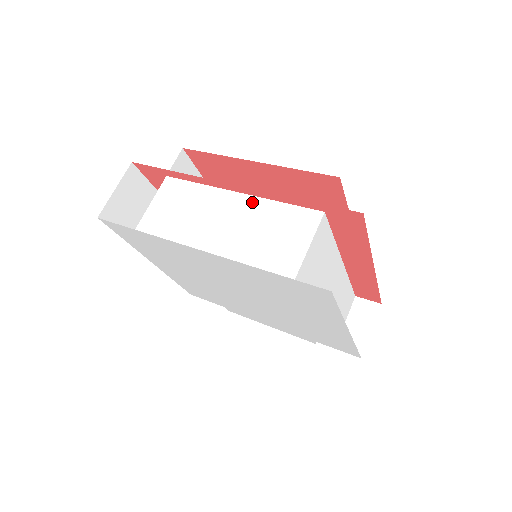
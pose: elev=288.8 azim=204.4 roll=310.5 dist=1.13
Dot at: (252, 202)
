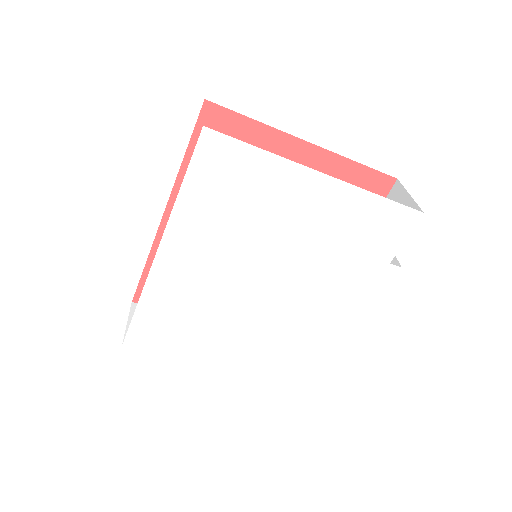
Dot at: occluded
